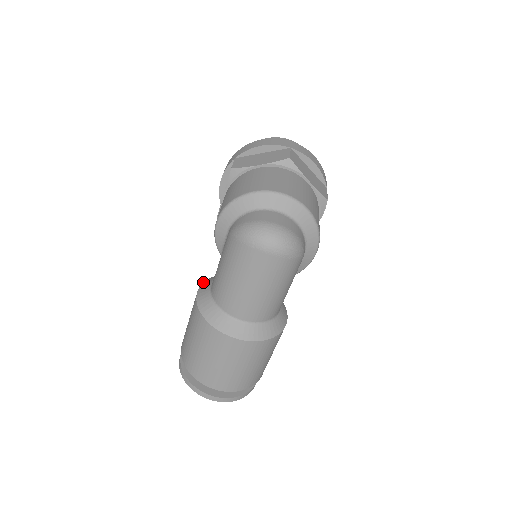
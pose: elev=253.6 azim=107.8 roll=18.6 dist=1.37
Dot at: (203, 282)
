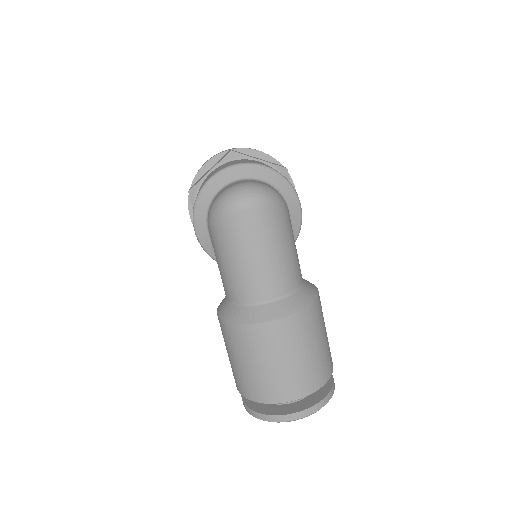
Dot at: occluded
